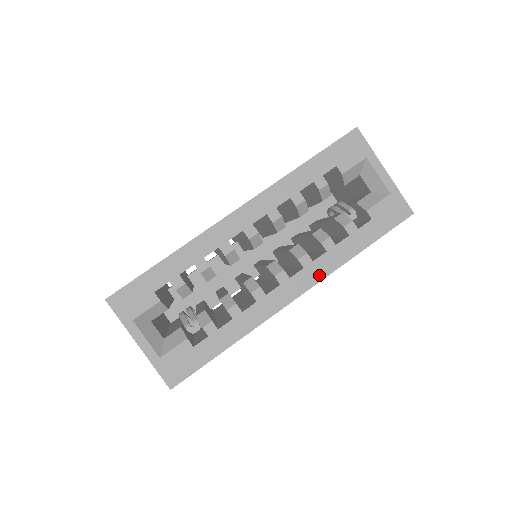
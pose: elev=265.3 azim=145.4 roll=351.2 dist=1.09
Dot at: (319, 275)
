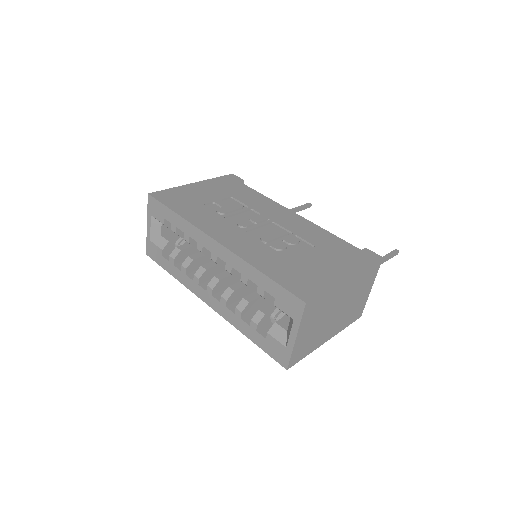
Dot at: (223, 314)
